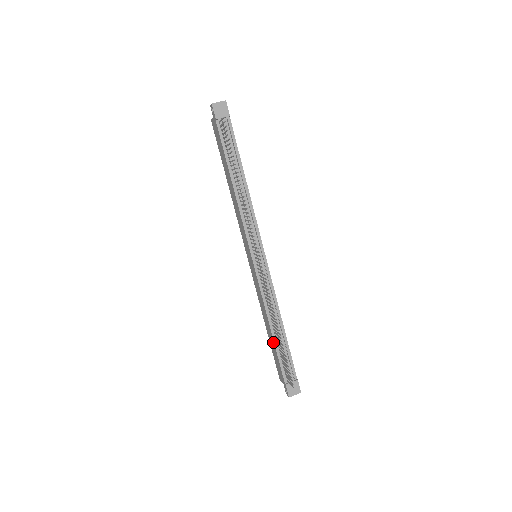
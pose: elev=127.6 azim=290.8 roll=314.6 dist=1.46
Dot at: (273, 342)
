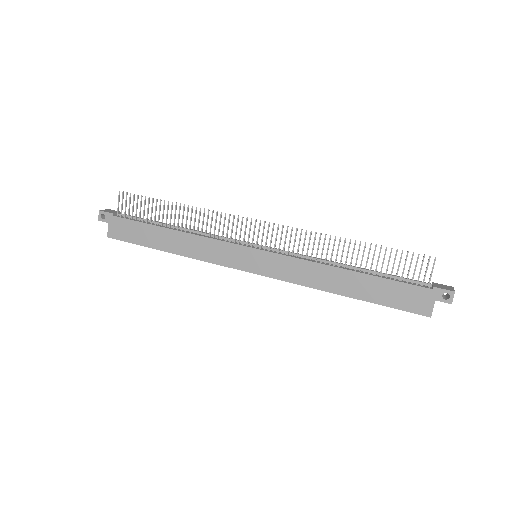
Dot at: (367, 278)
